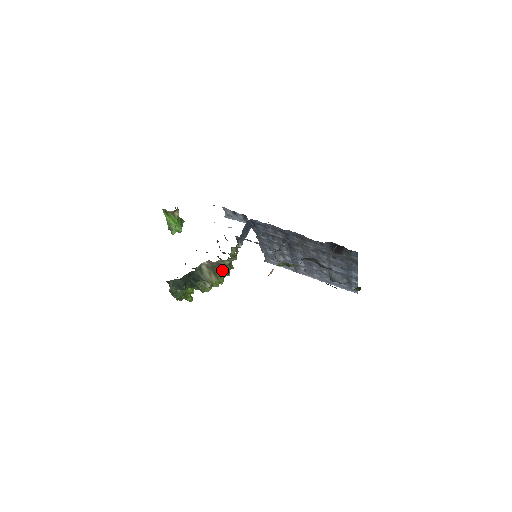
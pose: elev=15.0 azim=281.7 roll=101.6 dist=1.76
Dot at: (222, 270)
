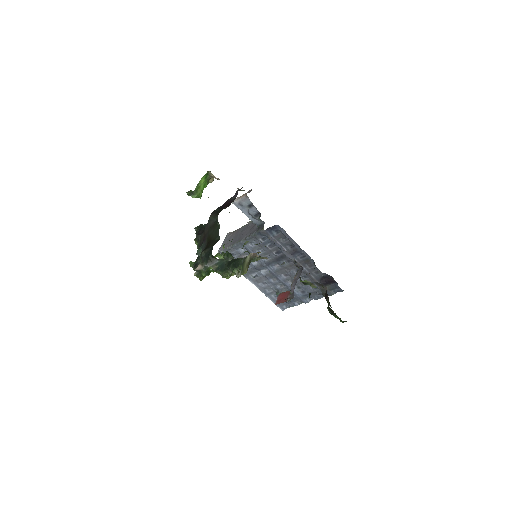
Dot at: occluded
